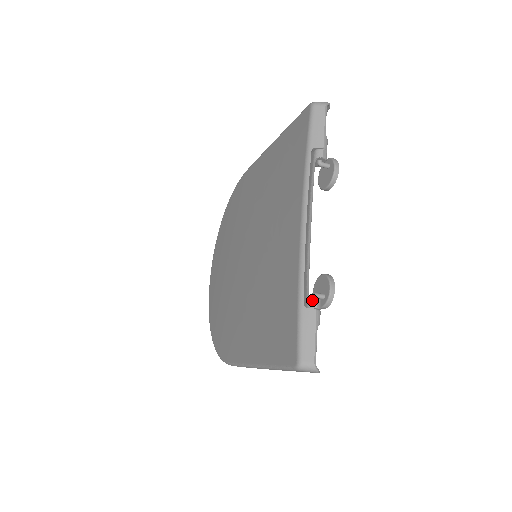
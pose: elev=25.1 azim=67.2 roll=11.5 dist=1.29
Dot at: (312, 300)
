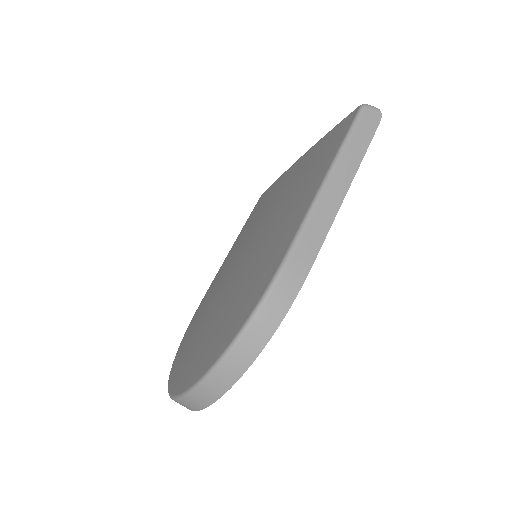
Dot at: occluded
